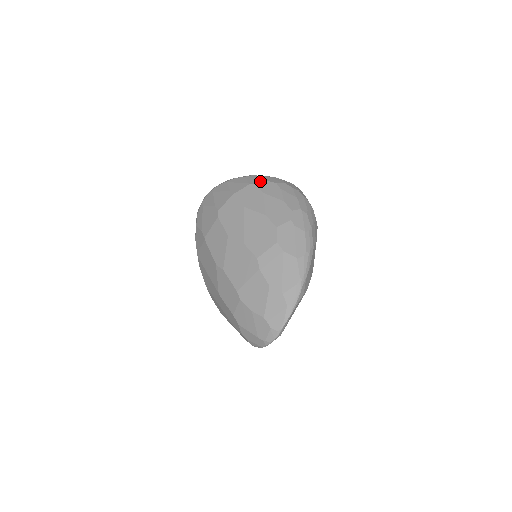
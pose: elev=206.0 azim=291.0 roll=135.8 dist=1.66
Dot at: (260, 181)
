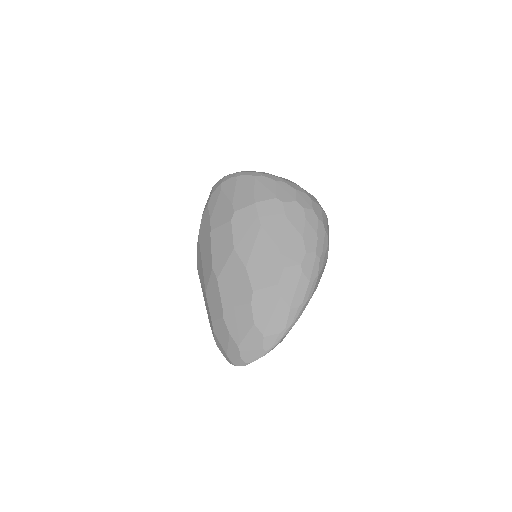
Dot at: (288, 198)
